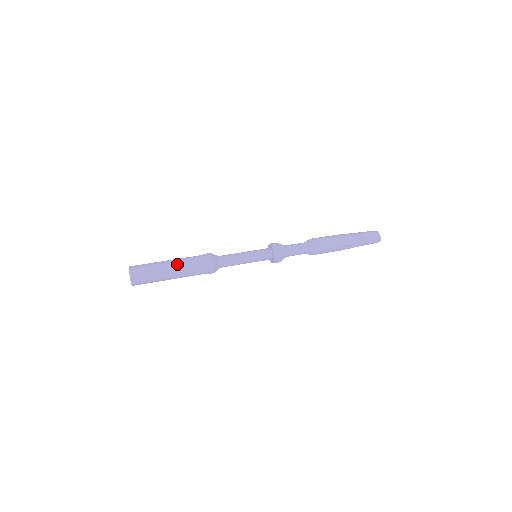
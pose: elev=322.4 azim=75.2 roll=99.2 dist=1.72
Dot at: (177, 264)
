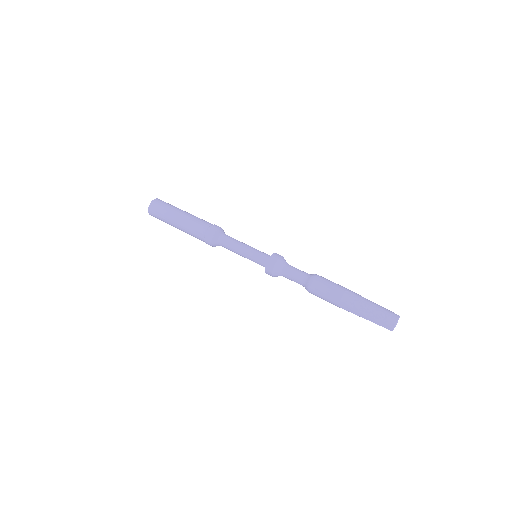
Dot at: (185, 219)
